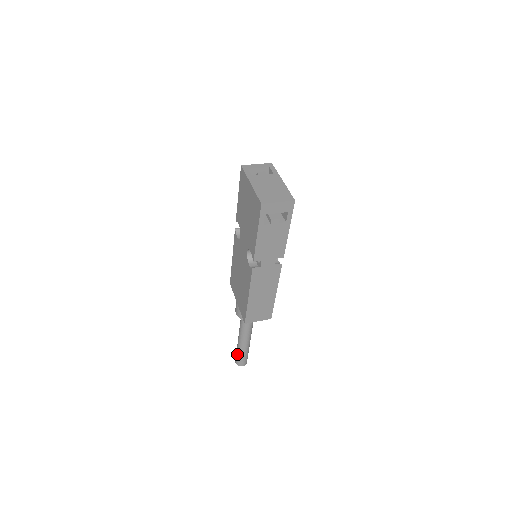
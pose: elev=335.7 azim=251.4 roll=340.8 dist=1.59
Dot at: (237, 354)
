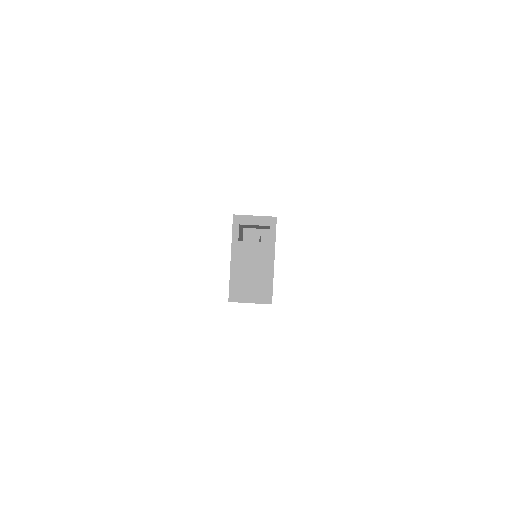
Dot at: occluded
